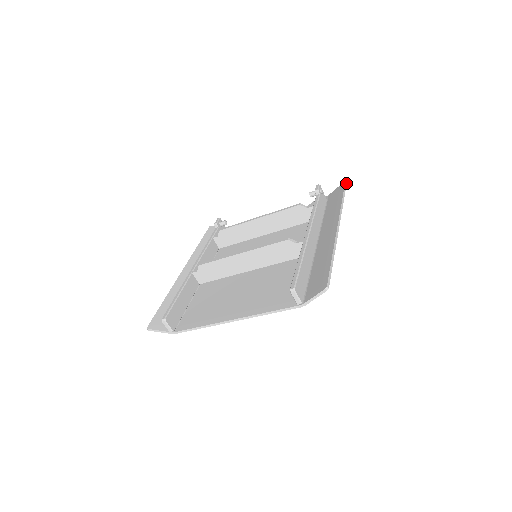
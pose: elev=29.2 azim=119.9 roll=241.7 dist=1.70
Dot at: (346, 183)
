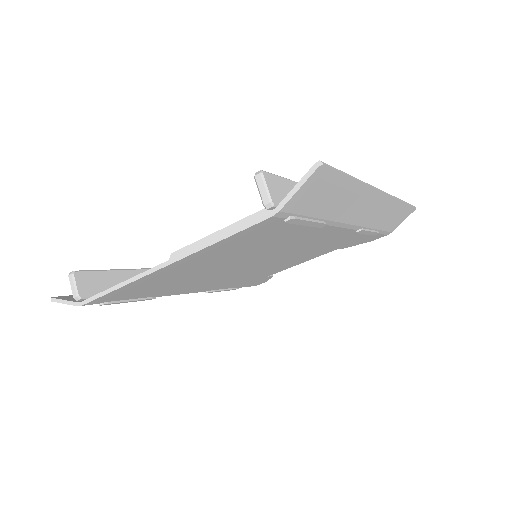
Dot at: (415, 207)
